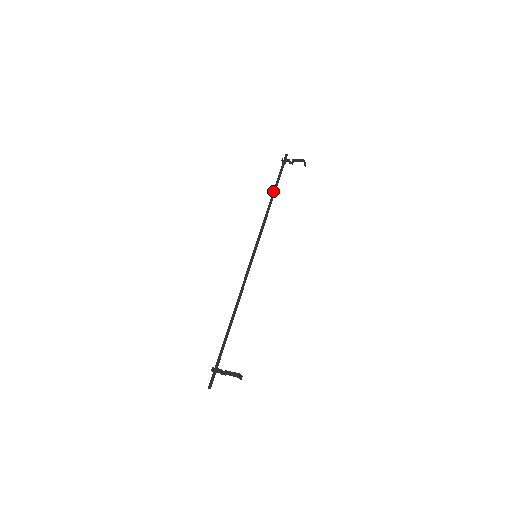
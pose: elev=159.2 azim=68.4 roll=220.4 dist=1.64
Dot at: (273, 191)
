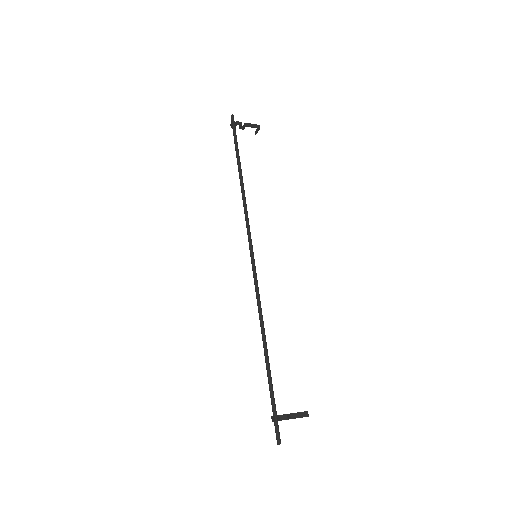
Dot at: (239, 166)
